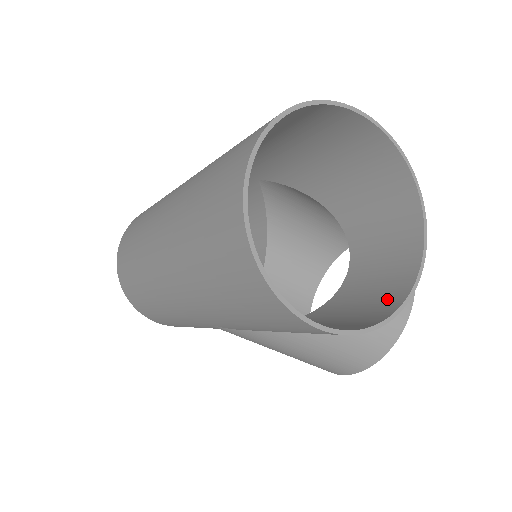
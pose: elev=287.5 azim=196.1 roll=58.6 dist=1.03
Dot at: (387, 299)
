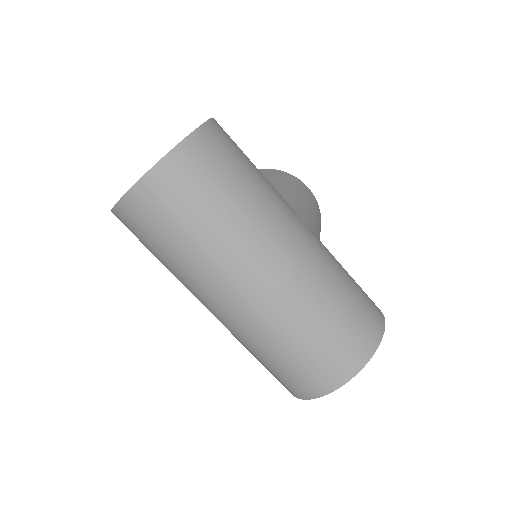
Dot at: occluded
